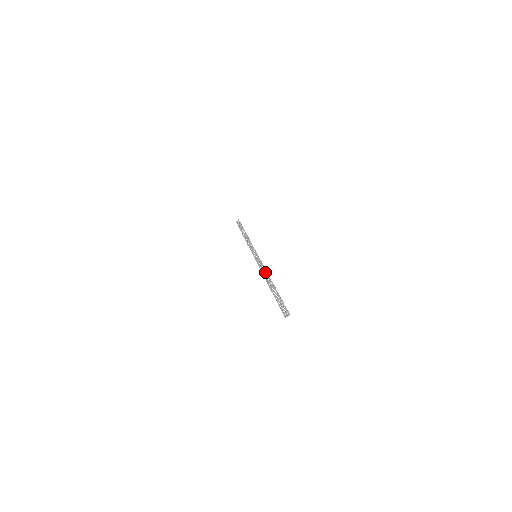
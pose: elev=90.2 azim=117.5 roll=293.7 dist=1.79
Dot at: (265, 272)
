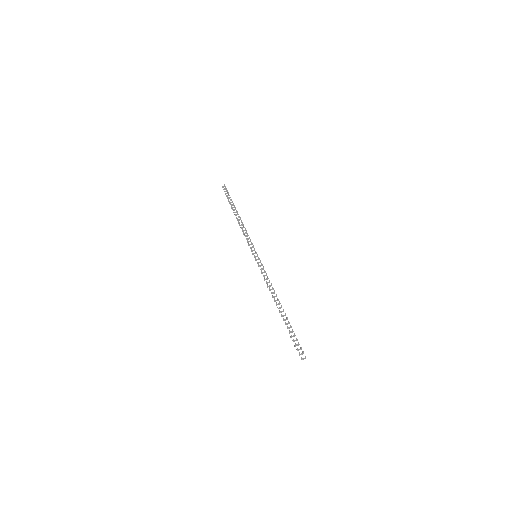
Dot at: (270, 286)
